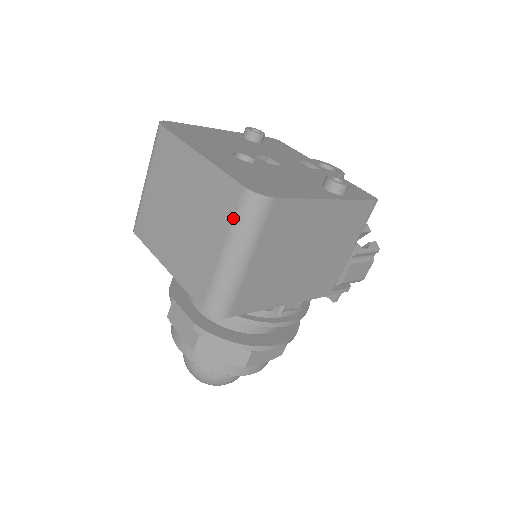
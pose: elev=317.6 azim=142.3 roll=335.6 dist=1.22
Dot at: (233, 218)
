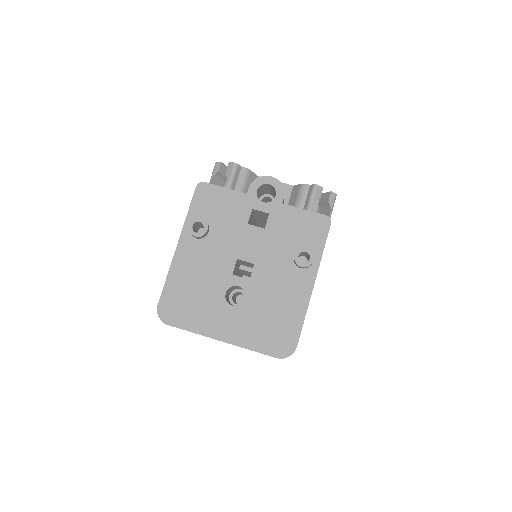
Dot at: occluded
